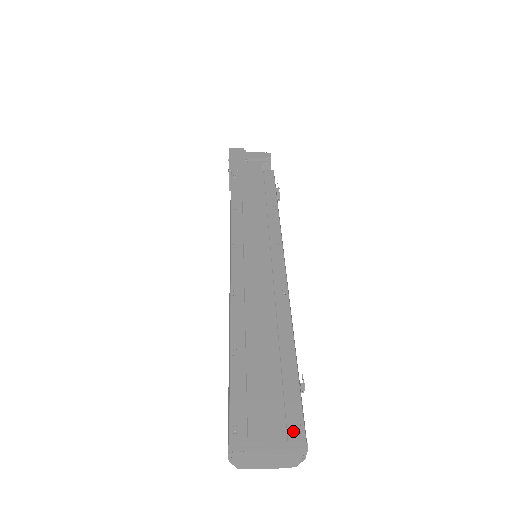
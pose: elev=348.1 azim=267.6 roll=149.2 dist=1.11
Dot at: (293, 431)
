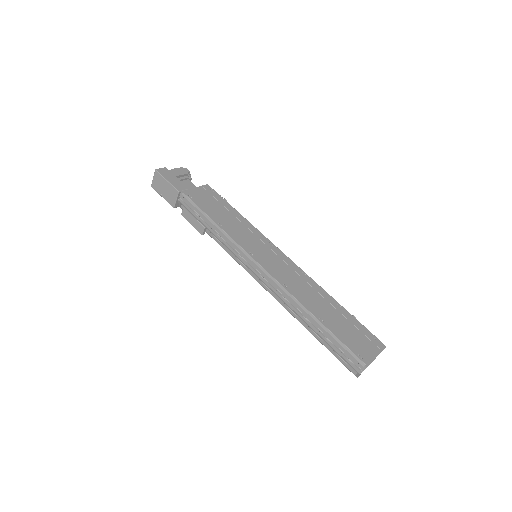
Dot at: (377, 343)
